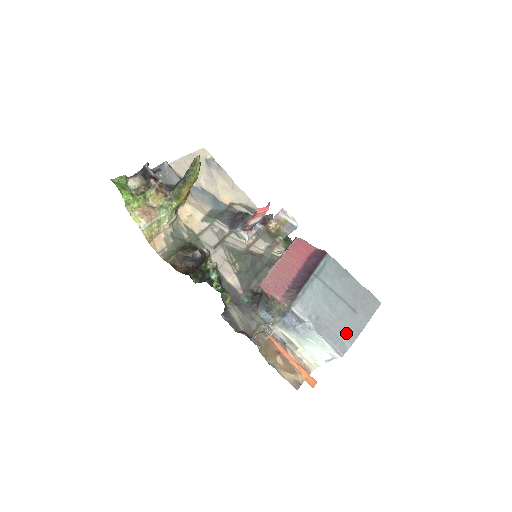
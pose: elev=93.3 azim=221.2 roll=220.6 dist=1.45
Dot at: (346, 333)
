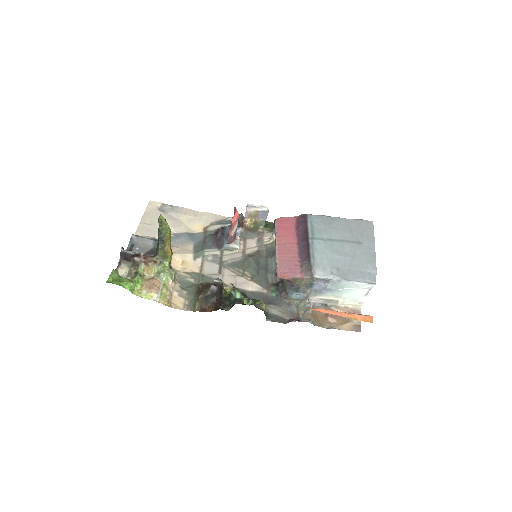
Dot at: (366, 264)
